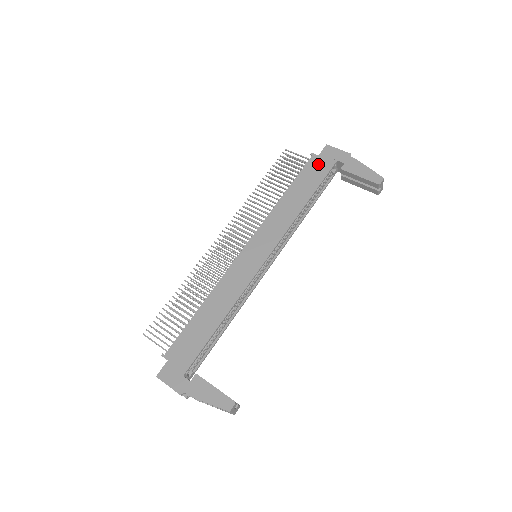
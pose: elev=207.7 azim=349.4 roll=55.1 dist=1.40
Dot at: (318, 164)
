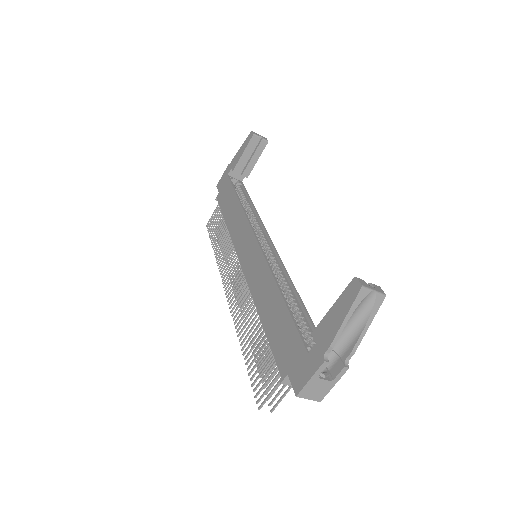
Dot at: (223, 192)
